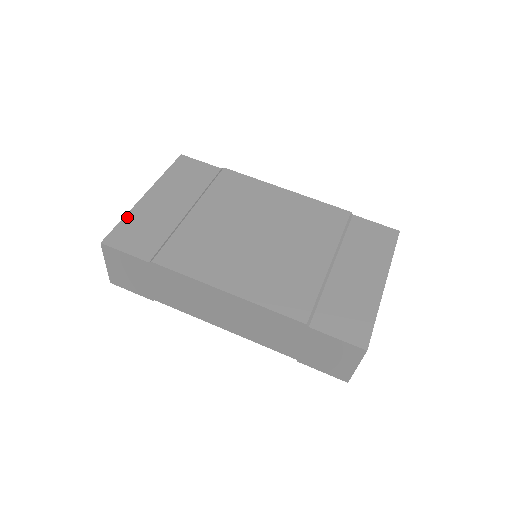
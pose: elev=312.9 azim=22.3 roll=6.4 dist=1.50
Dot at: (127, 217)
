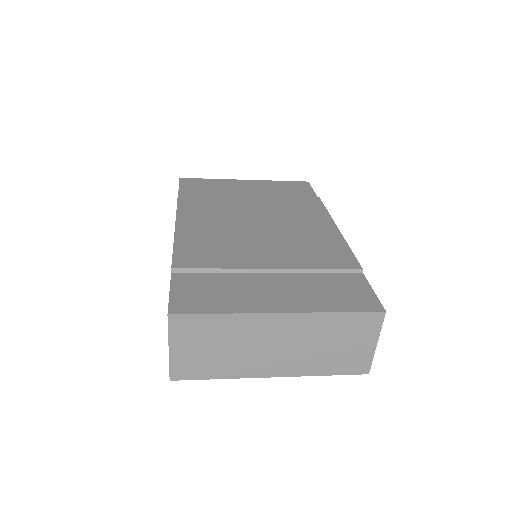
Dot at: (214, 179)
